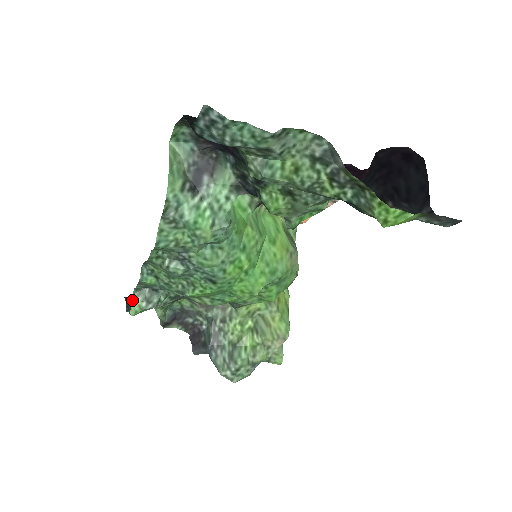
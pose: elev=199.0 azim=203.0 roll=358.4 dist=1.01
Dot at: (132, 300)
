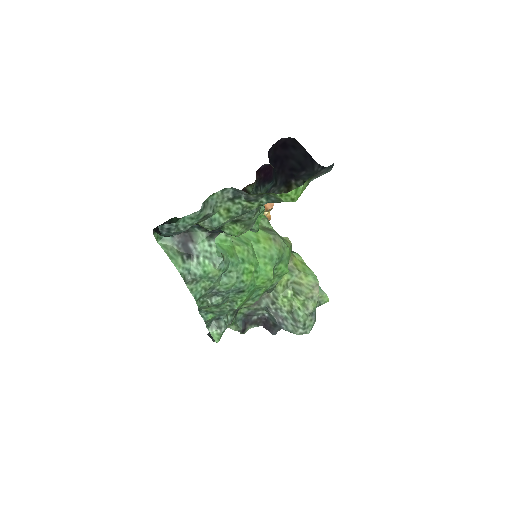
Dot at: (211, 334)
